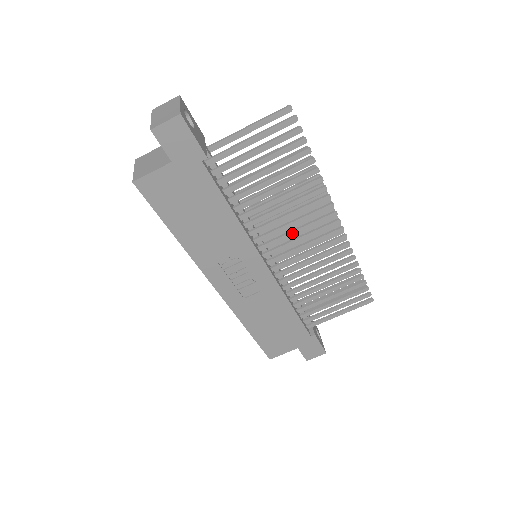
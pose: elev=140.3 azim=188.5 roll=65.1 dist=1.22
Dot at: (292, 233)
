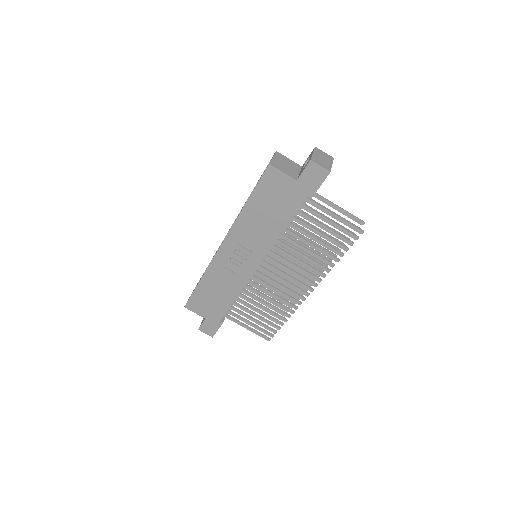
Dot at: (288, 269)
